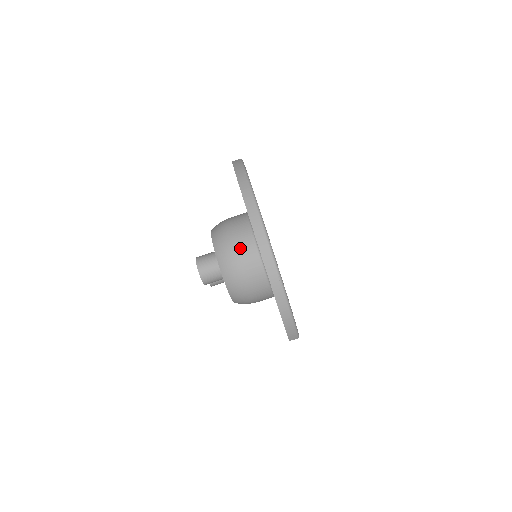
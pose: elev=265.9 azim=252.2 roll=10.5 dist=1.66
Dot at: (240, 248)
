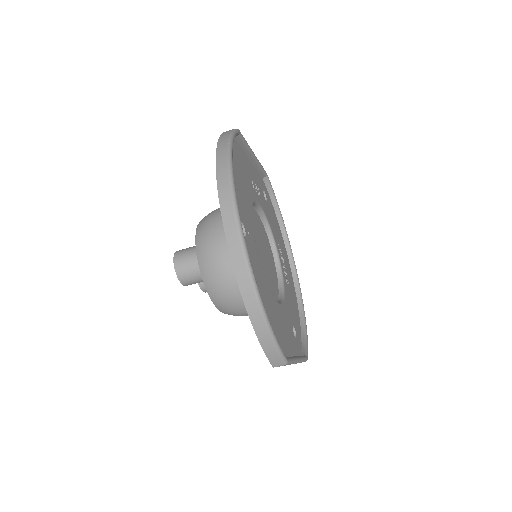
Dot at: (223, 239)
